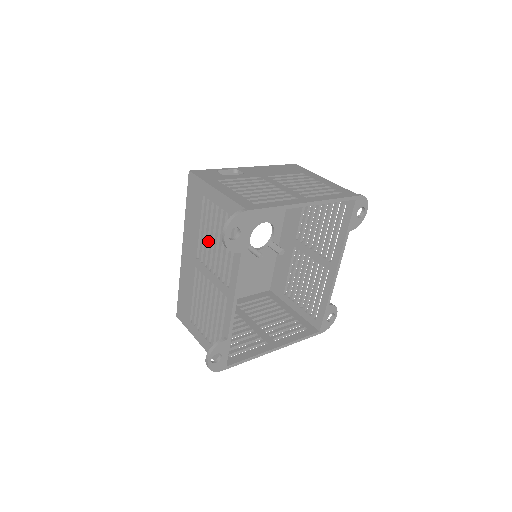
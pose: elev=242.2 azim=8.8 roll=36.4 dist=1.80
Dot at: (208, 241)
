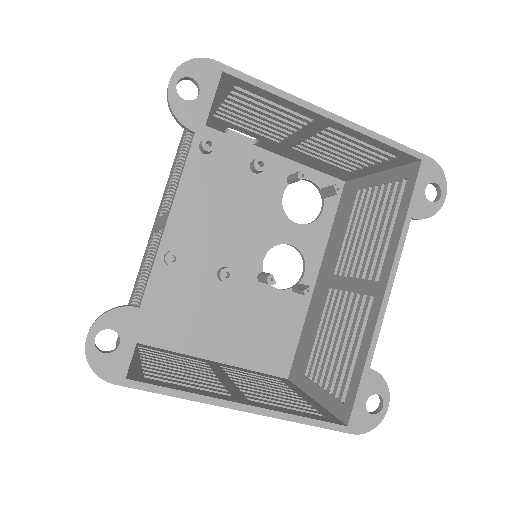
Dot at: occluded
